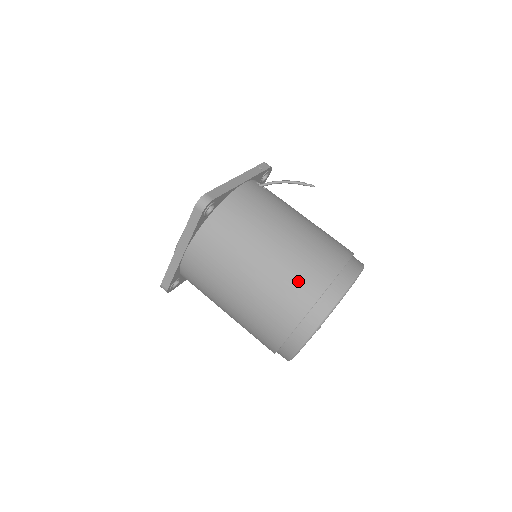
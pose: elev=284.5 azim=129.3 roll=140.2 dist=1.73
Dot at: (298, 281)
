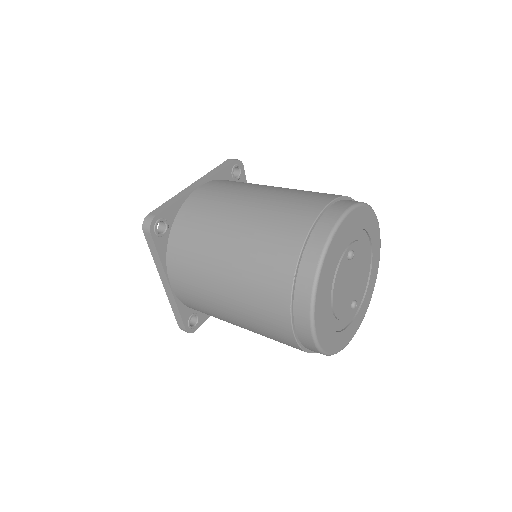
Dot at: occluded
